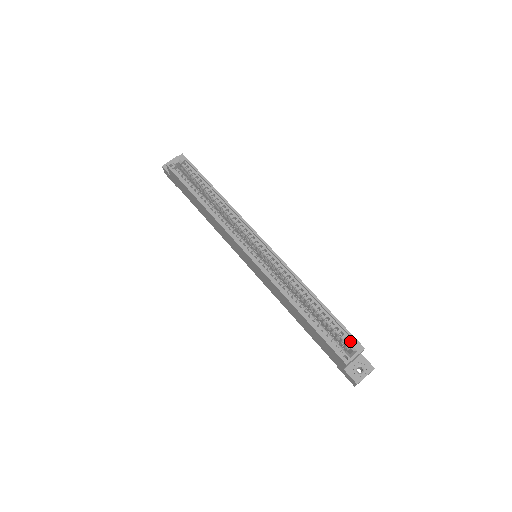
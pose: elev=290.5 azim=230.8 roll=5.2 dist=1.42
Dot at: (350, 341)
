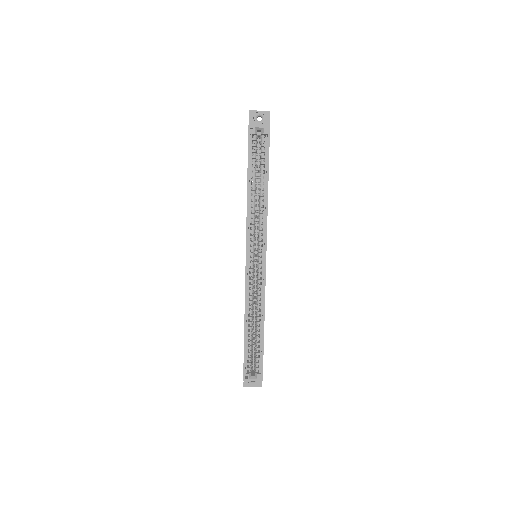
Dot at: (259, 369)
